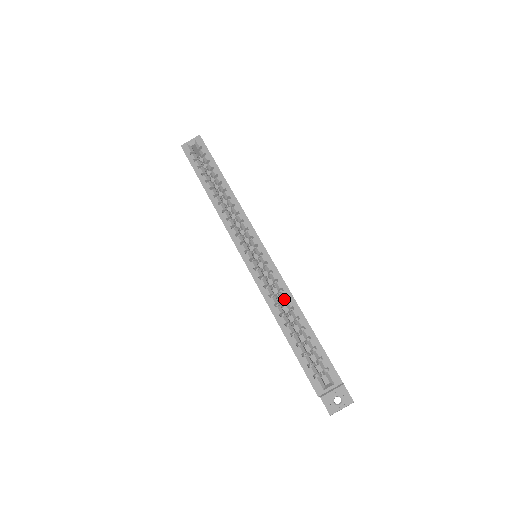
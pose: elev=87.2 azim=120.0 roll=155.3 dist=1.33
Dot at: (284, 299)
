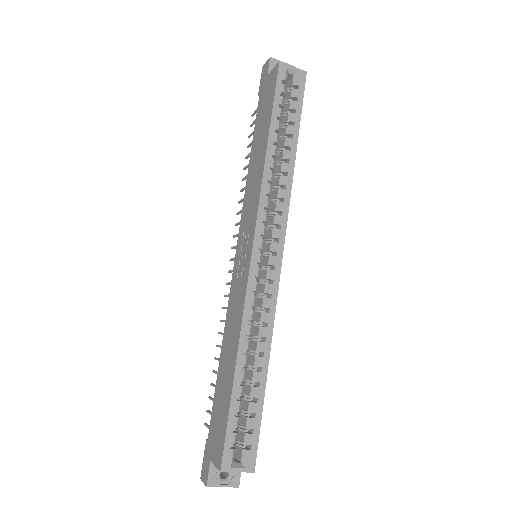
Dot at: (259, 336)
